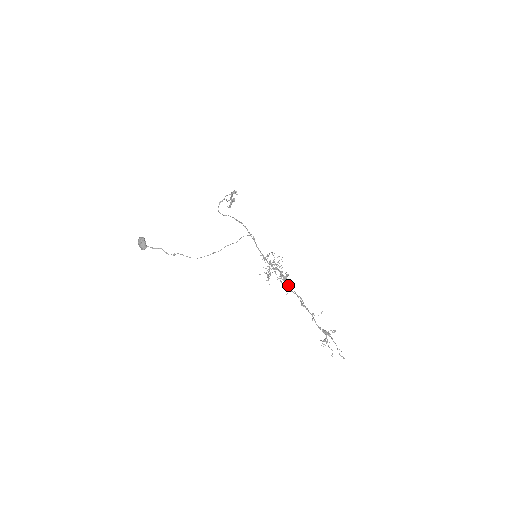
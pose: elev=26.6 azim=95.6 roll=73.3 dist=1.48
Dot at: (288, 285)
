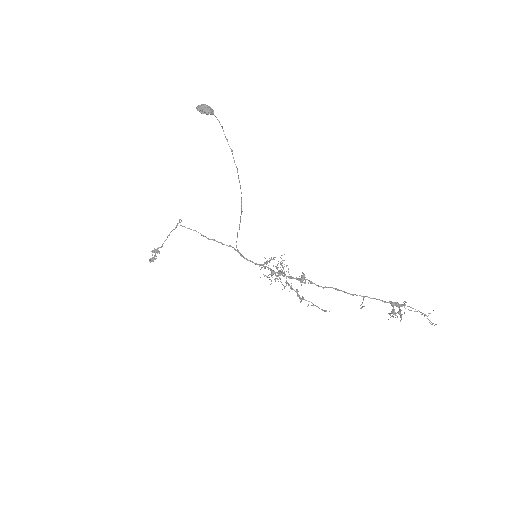
Dot at: (311, 281)
